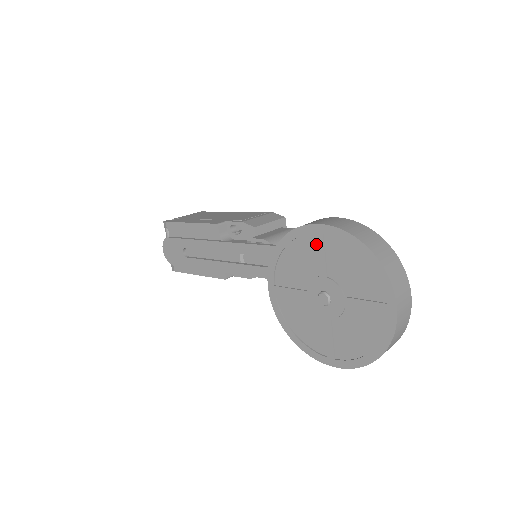
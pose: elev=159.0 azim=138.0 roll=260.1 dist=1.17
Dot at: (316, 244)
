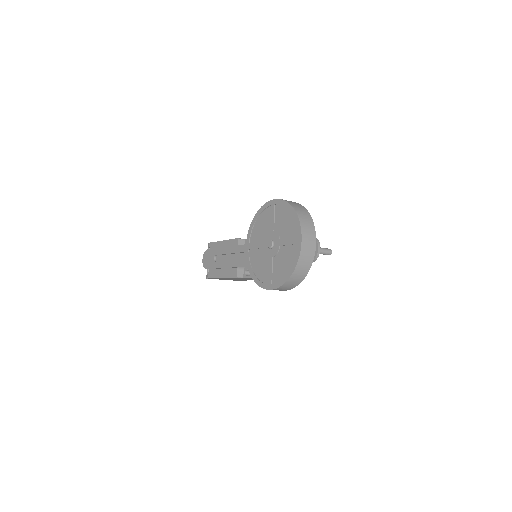
Dot at: (271, 212)
